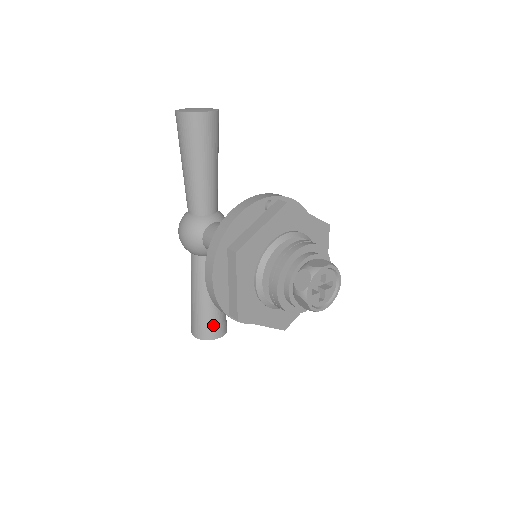
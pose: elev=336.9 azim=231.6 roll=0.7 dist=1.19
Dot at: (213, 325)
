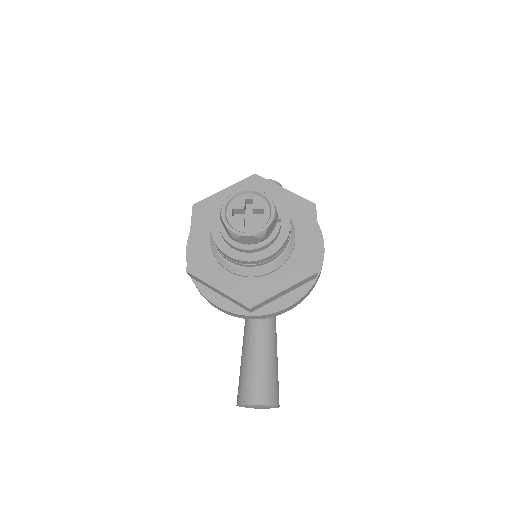
Dot at: (251, 385)
